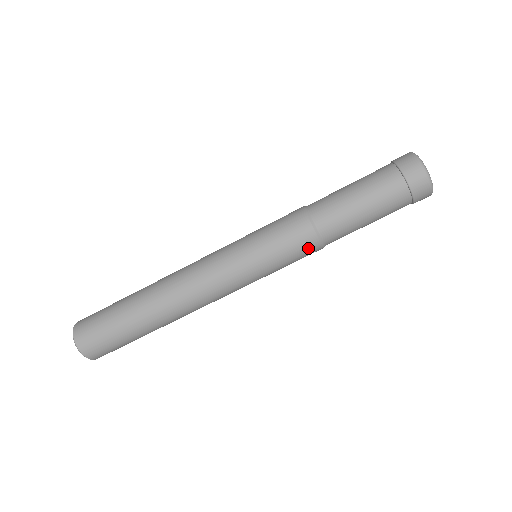
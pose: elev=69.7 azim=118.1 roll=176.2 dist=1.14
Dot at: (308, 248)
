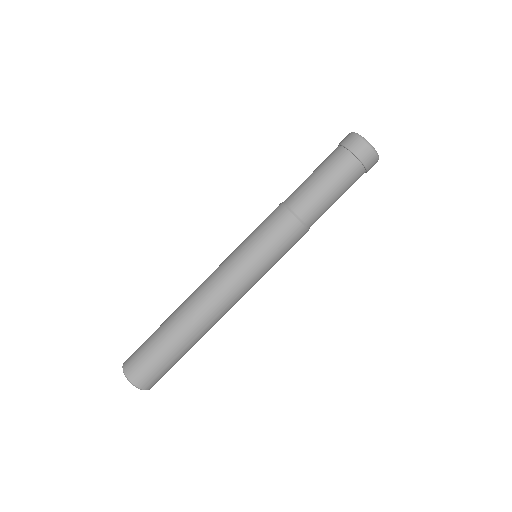
Dot at: (280, 218)
